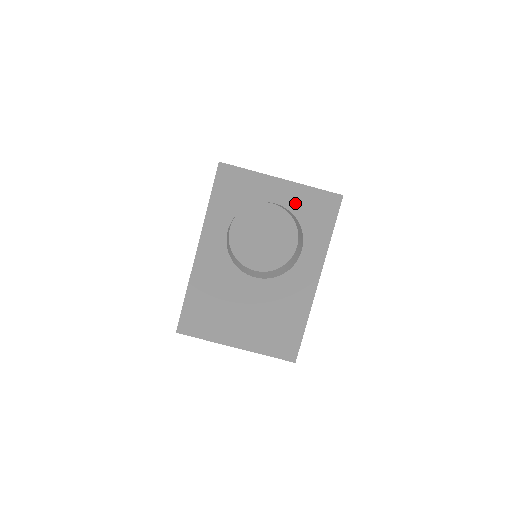
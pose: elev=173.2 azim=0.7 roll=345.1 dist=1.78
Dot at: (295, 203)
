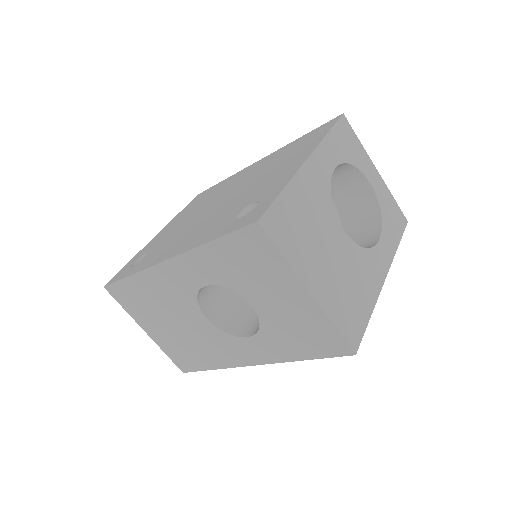
Dot at: (382, 196)
